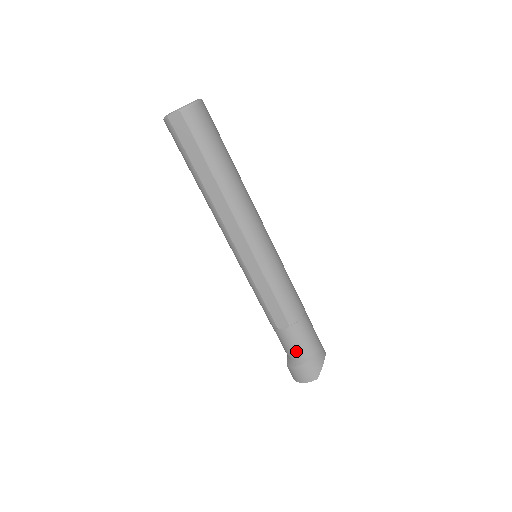
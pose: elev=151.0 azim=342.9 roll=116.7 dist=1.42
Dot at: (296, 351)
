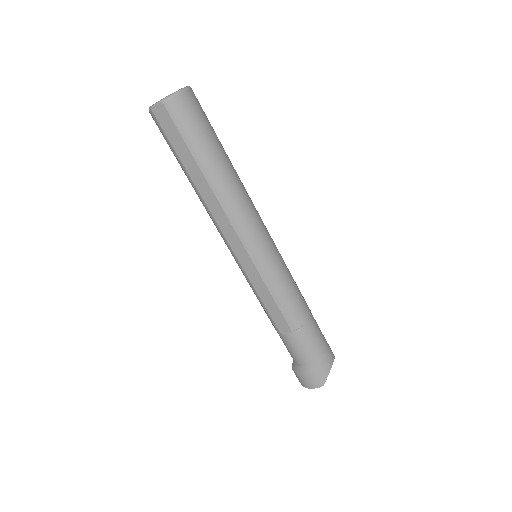
Dot at: (300, 357)
